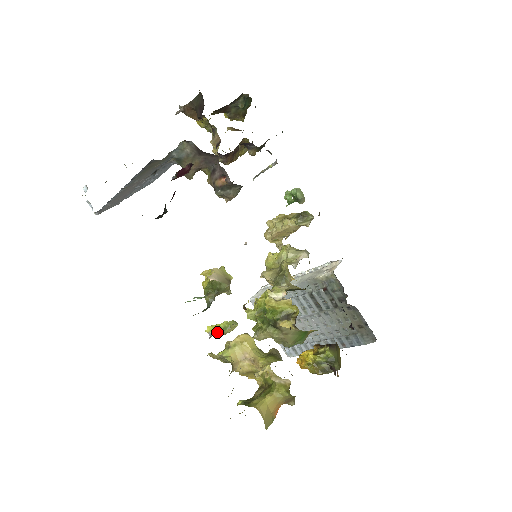
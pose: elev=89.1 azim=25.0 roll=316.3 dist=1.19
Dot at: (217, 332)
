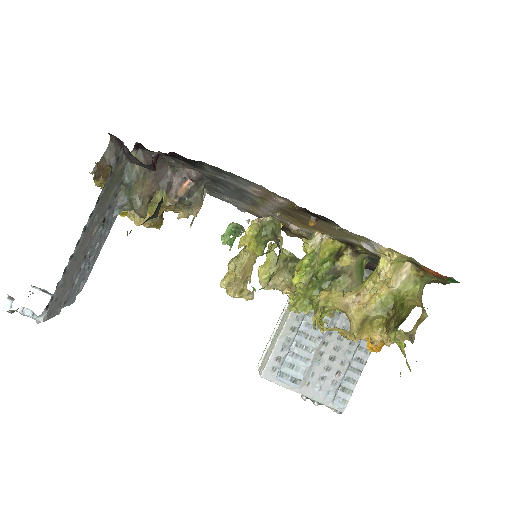
Dot at: (308, 272)
